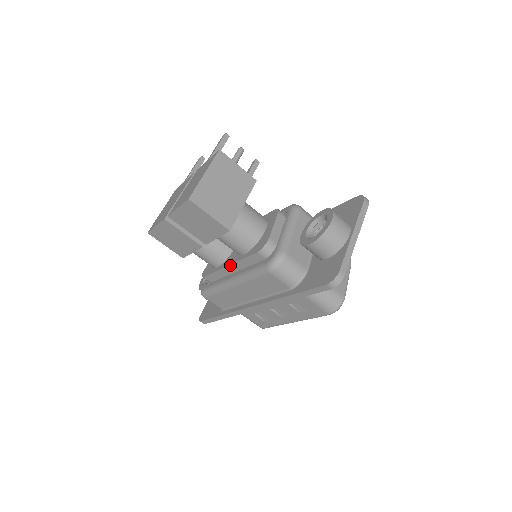
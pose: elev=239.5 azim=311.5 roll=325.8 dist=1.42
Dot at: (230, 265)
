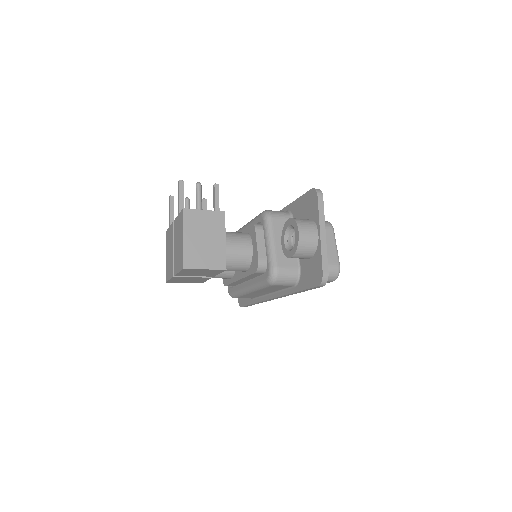
Dot at: (240, 279)
